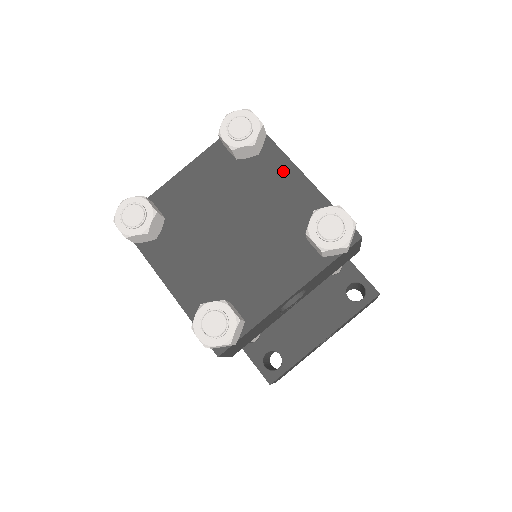
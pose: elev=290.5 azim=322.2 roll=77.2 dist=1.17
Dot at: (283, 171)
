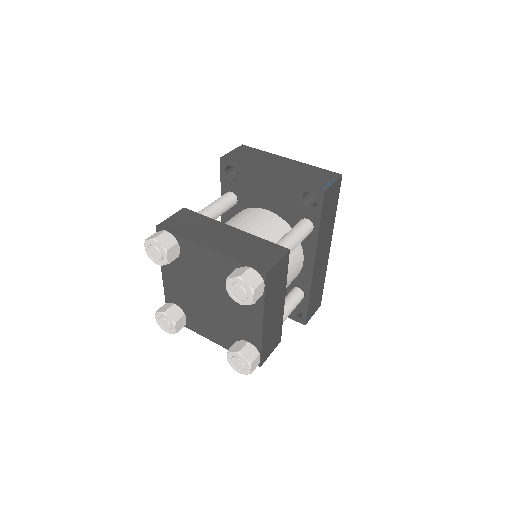
Dot at: (255, 313)
